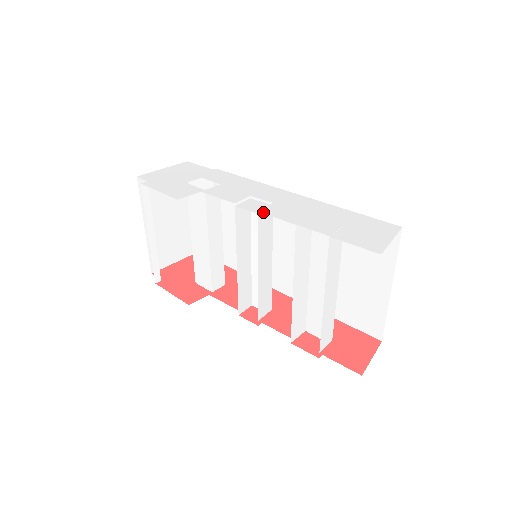
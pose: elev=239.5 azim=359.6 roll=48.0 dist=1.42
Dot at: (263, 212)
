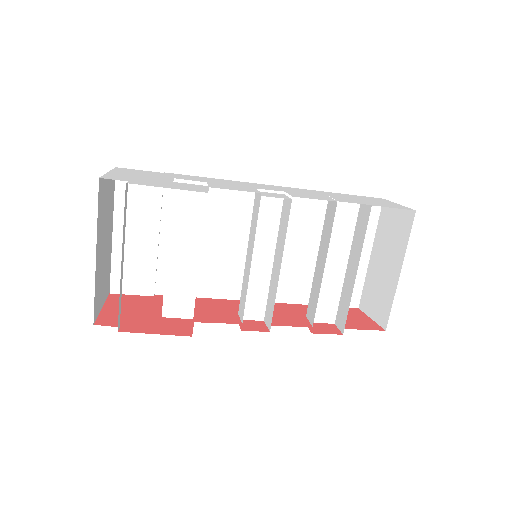
Dot at: (298, 196)
